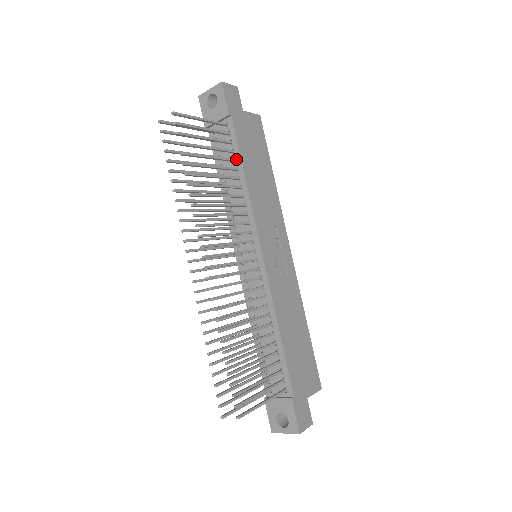
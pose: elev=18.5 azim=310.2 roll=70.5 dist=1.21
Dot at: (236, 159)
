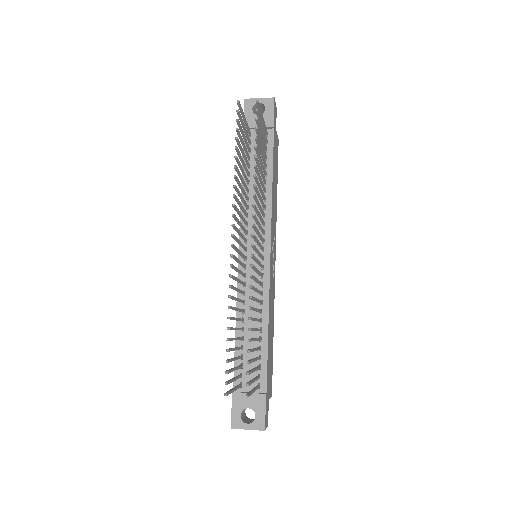
Dot at: (267, 165)
